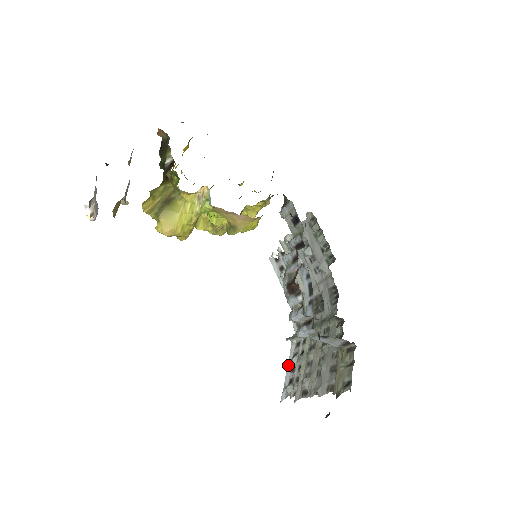
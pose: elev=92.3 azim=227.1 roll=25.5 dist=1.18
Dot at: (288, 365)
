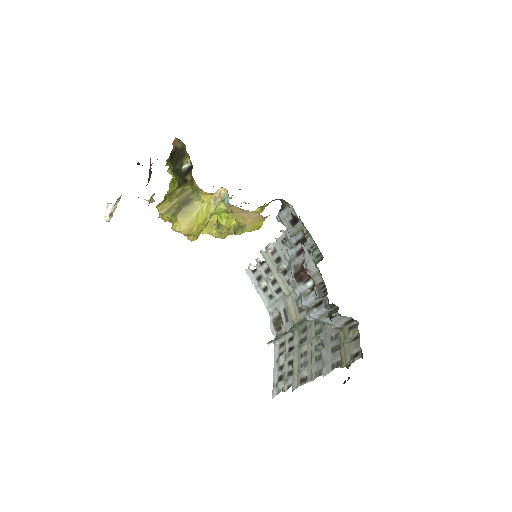
Dot at: (274, 365)
